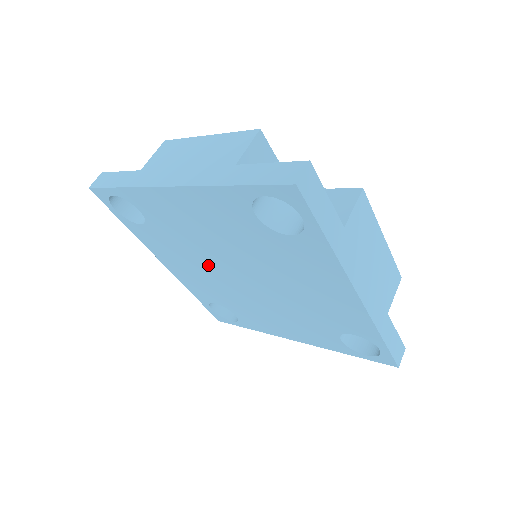
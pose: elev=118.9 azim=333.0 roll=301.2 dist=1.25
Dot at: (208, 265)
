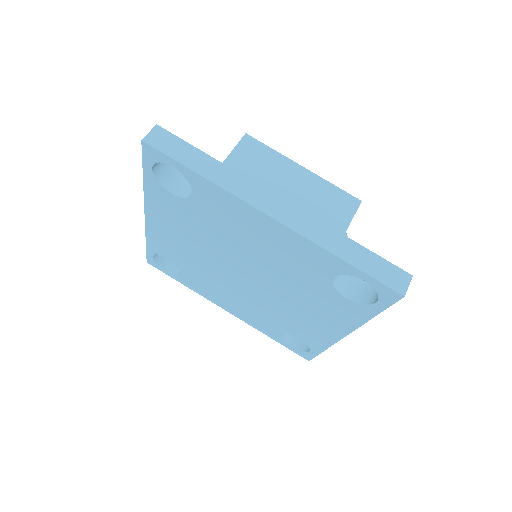
Dot at: (227, 282)
